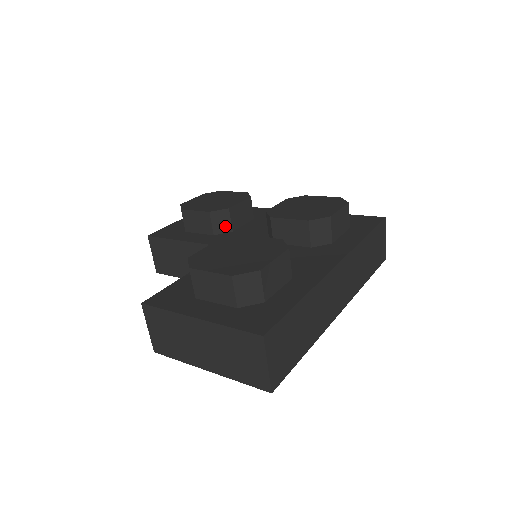
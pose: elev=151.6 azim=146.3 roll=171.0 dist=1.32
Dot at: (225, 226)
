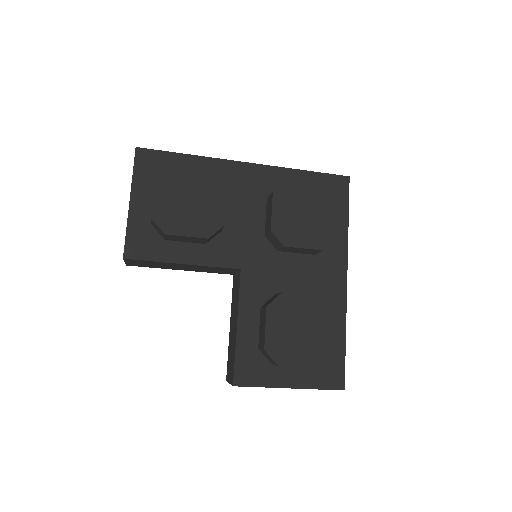
Dot at: (216, 234)
